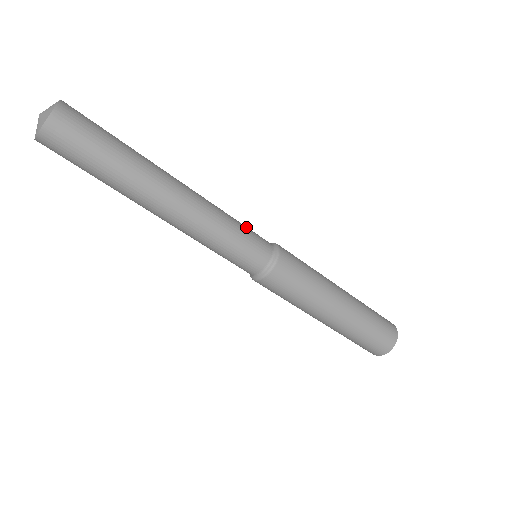
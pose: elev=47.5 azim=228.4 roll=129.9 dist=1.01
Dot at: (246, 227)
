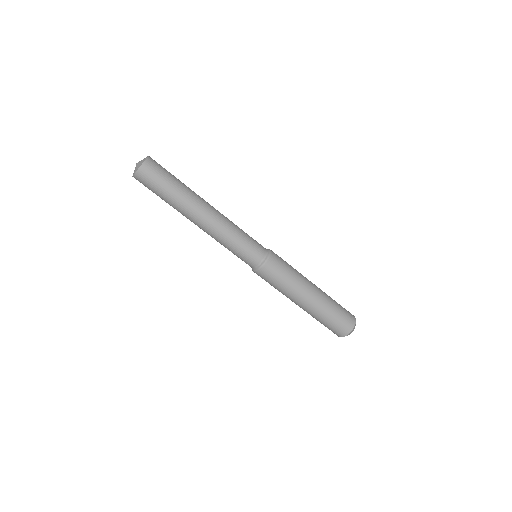
Dot at: occluded
